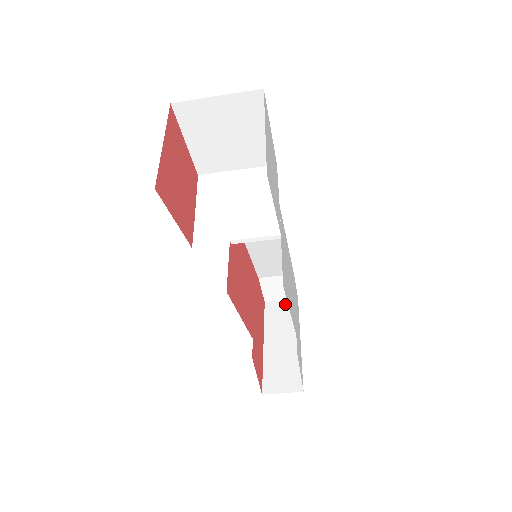
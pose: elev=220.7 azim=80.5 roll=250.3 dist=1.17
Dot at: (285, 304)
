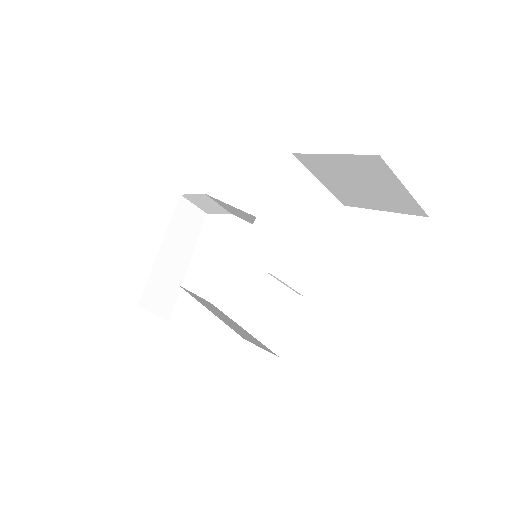
Dot at: (195, 212)
